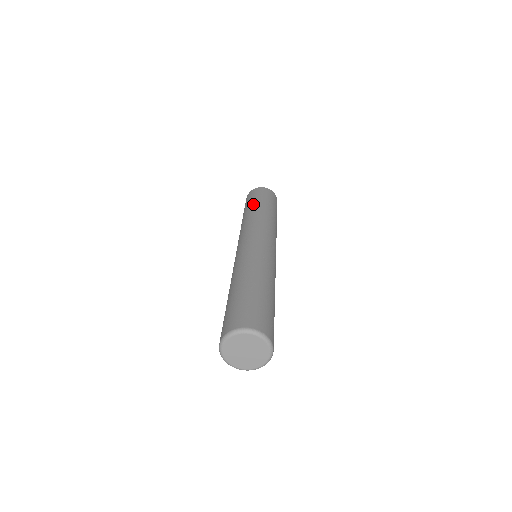
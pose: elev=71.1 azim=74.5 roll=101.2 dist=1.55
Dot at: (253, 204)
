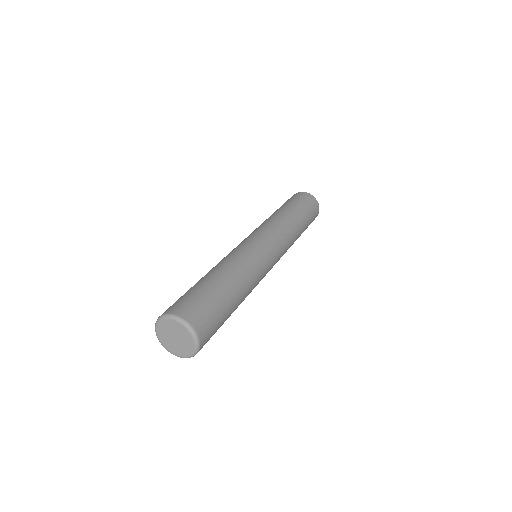
Dot at: occluded
